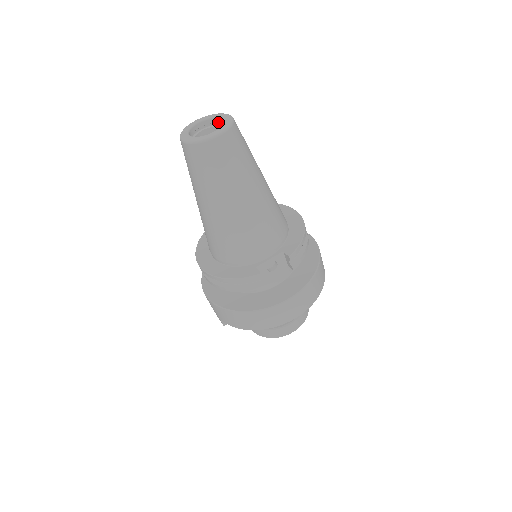
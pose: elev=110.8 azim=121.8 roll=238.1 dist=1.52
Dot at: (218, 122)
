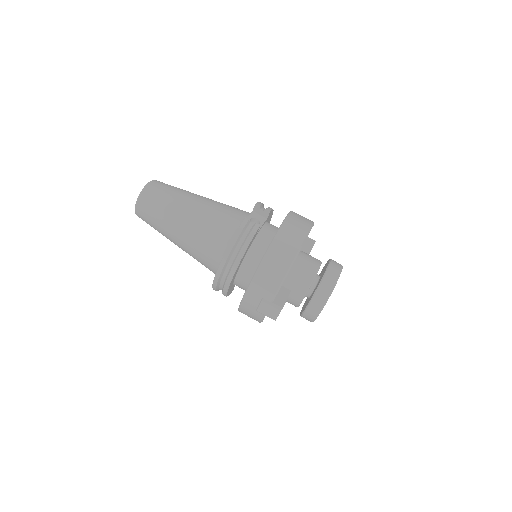
Dot at: occluded
